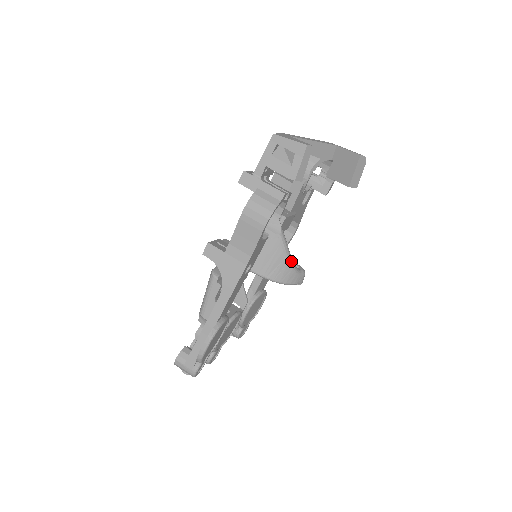
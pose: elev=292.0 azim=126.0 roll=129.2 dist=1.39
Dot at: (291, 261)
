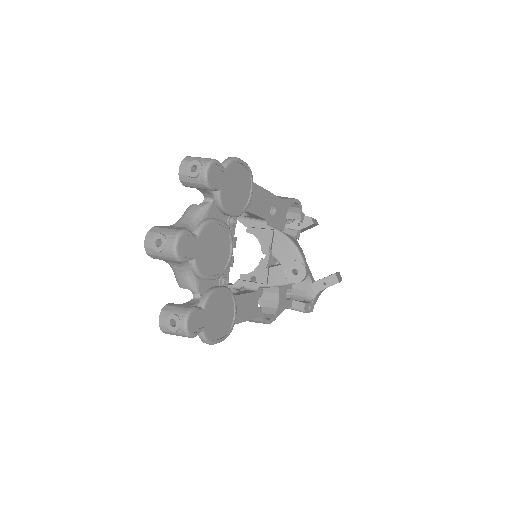
Dot at: occluded
